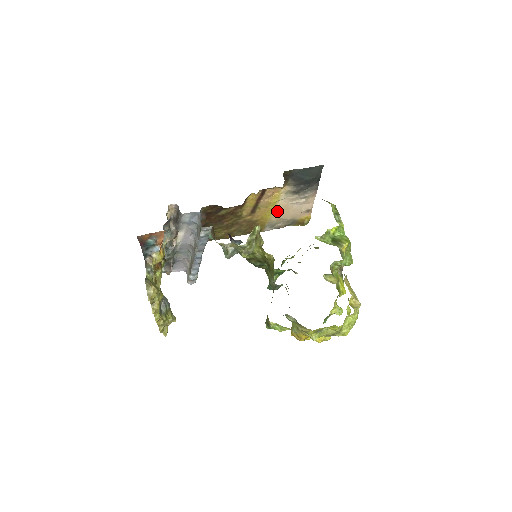
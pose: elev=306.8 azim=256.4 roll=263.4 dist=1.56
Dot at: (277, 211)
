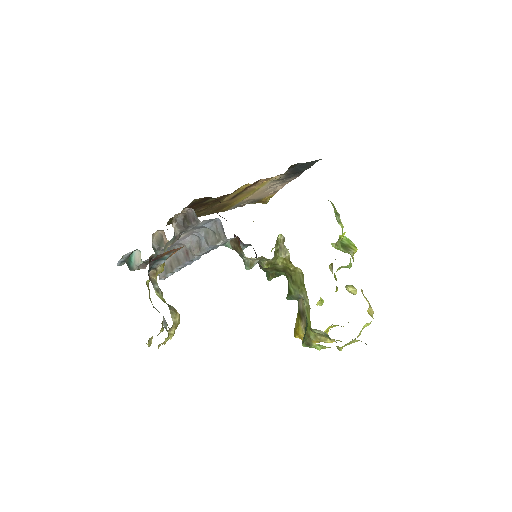
Dot at: (253, 194)
